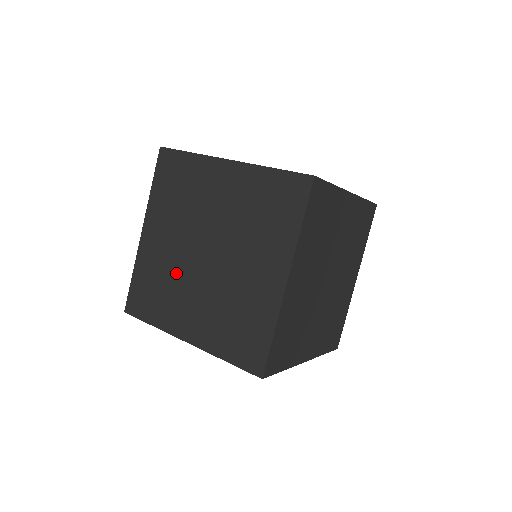
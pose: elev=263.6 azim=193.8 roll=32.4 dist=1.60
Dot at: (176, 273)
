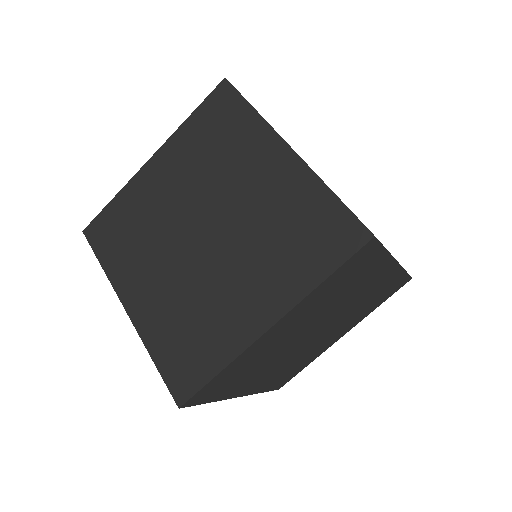
Dot at: (158, 231)
